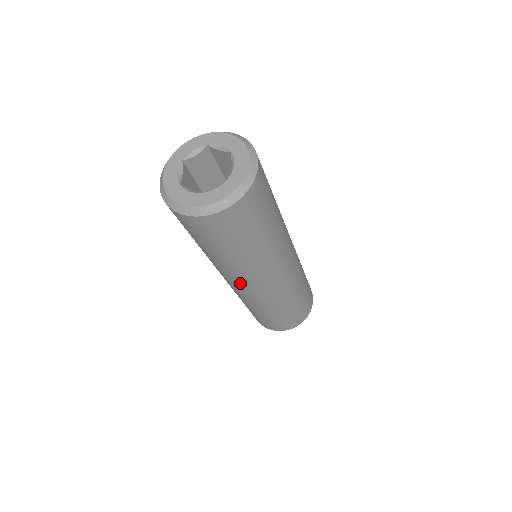
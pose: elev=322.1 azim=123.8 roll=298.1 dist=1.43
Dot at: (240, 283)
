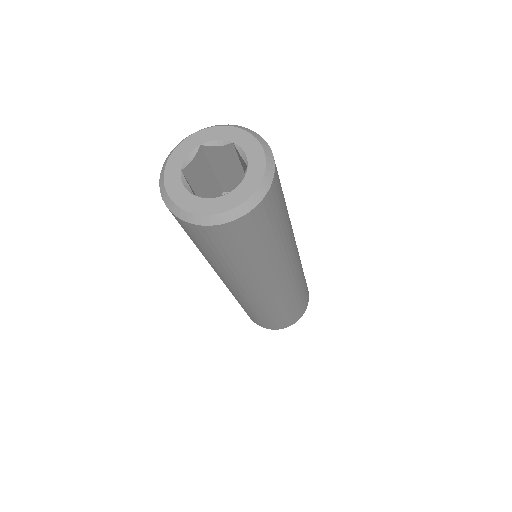
Dot at: (261, 287)
